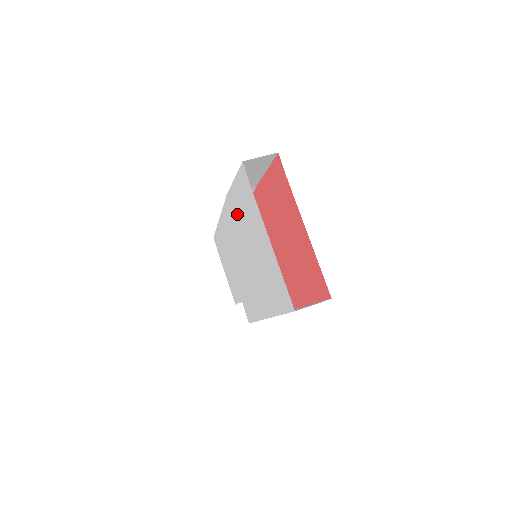
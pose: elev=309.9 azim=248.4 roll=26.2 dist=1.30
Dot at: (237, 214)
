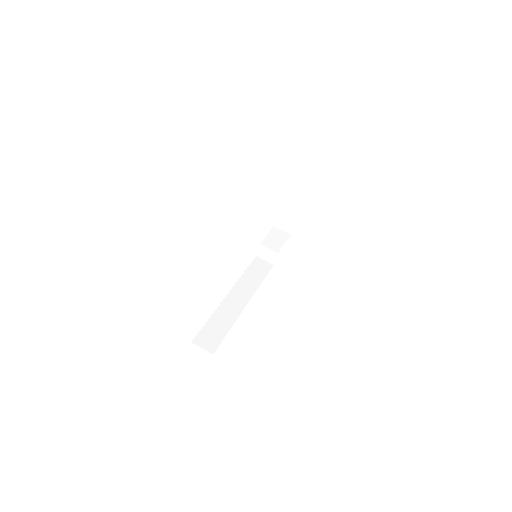
Dot at: occluded
